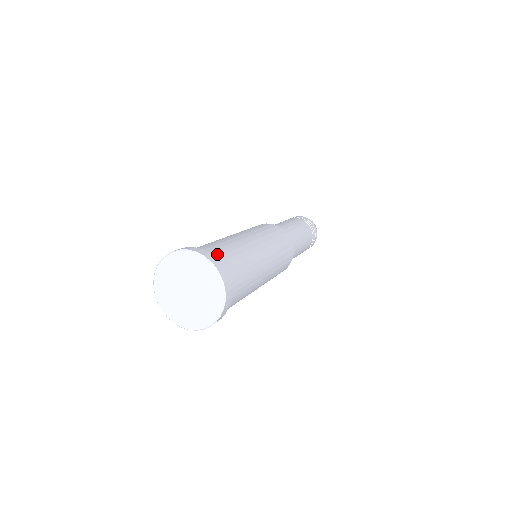
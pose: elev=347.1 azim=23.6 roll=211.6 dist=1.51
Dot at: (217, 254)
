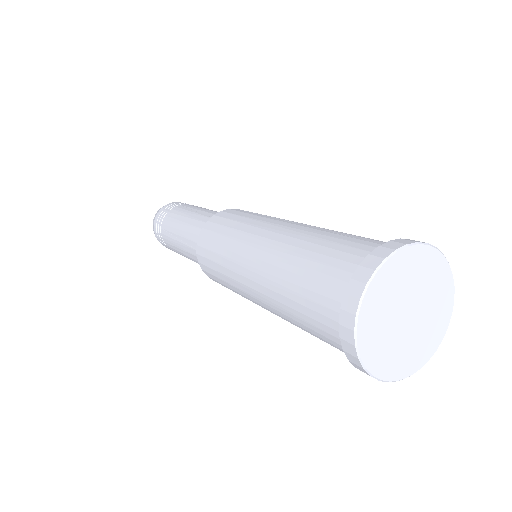
Dot at: occluded
